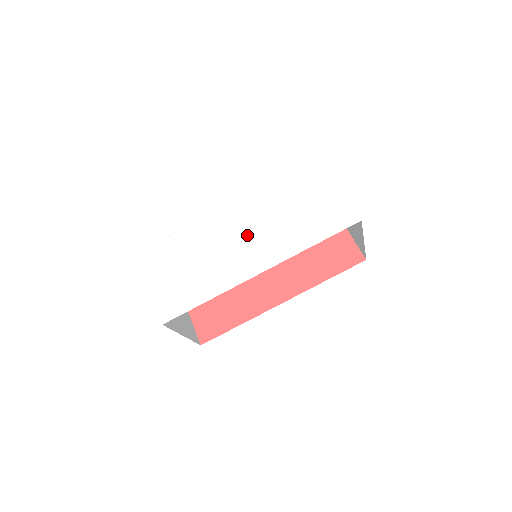
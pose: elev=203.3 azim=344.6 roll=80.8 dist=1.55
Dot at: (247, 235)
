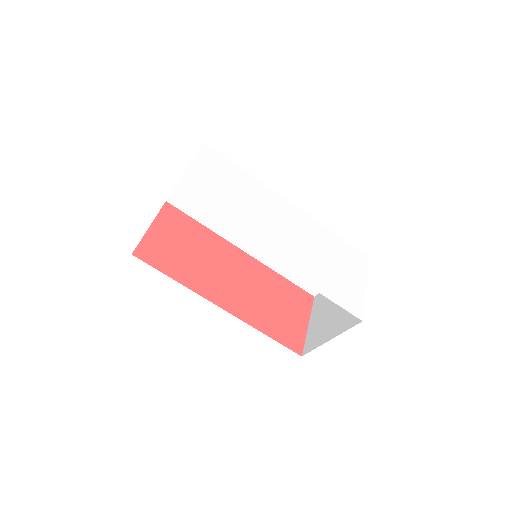
Dot at: (286, 233)
